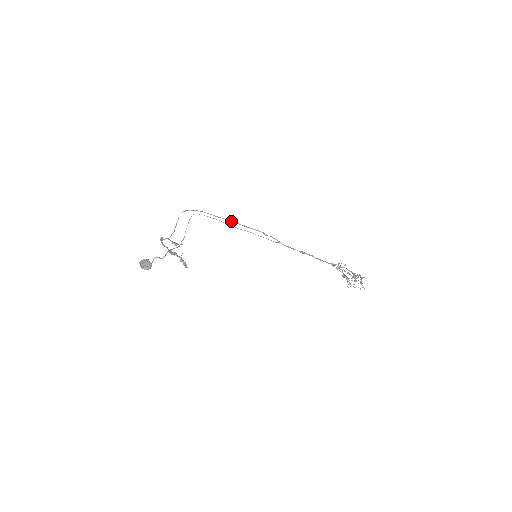
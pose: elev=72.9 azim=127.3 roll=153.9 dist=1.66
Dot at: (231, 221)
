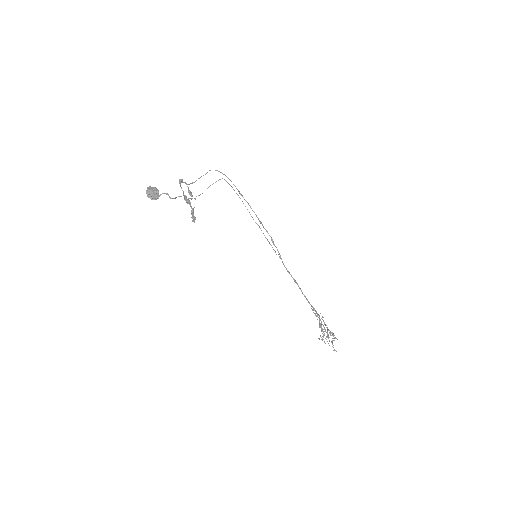
Dot at: occluded
